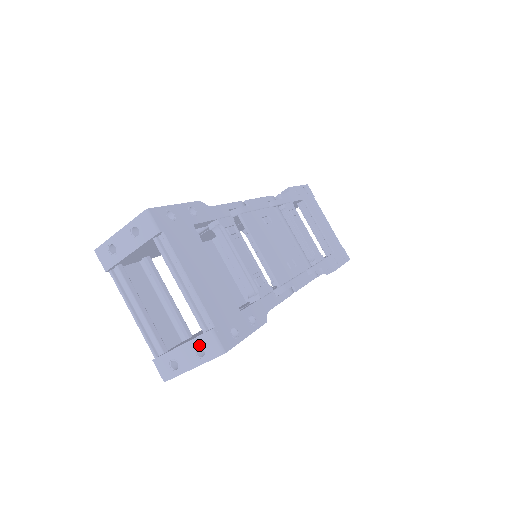
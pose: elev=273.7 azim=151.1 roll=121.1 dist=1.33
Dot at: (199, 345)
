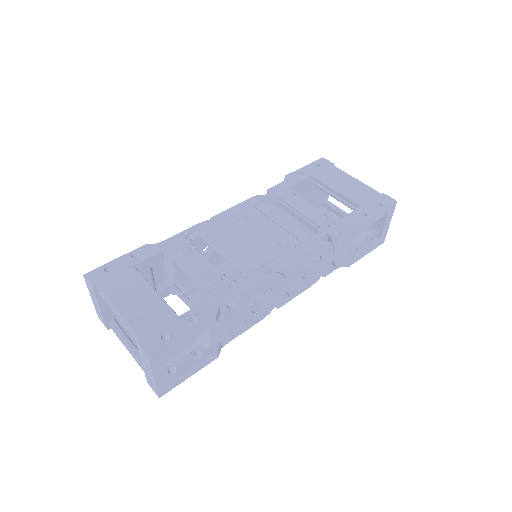
Dot at: (143, 359)
